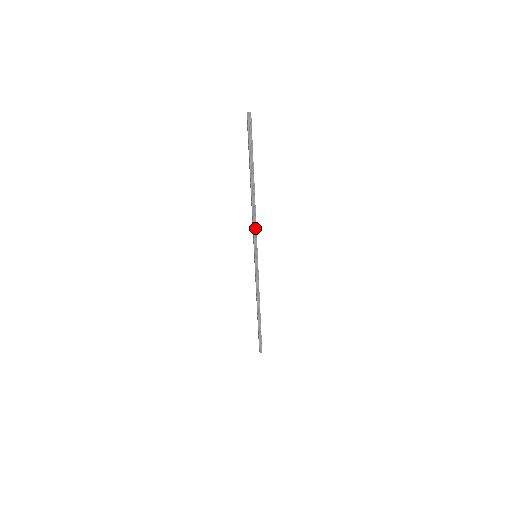
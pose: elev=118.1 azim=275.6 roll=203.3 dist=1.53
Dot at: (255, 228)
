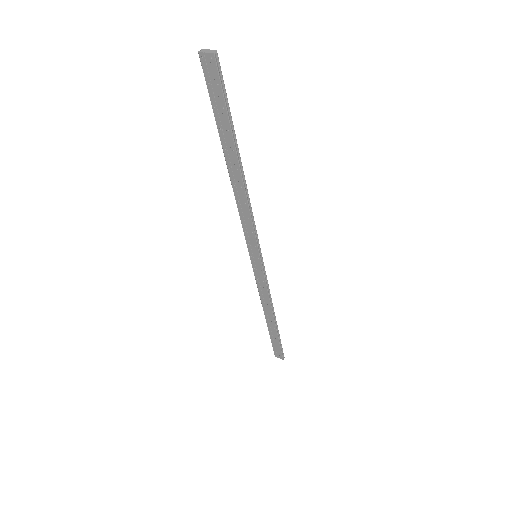
Dot at: (253, 219)
